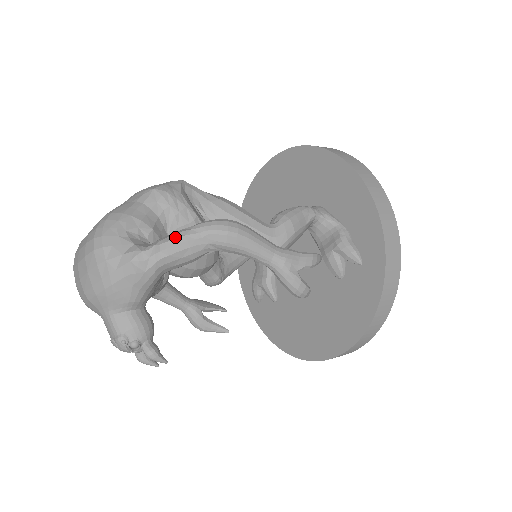
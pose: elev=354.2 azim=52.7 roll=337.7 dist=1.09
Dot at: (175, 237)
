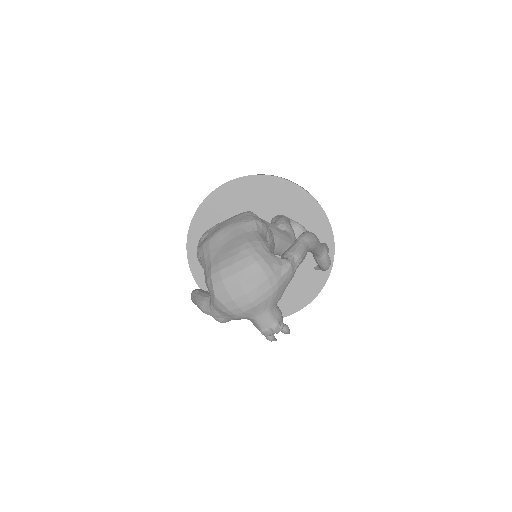
Dot at: (300, 248)
